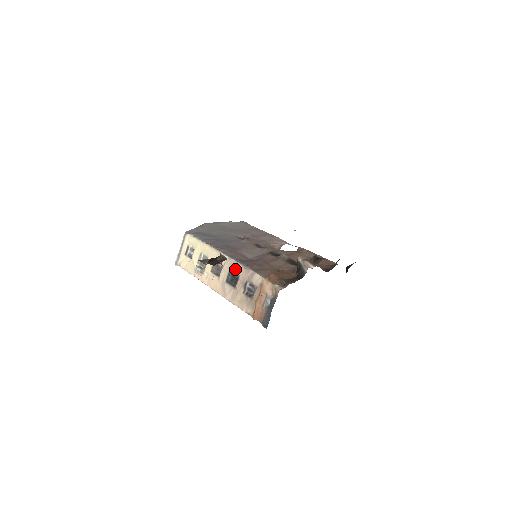
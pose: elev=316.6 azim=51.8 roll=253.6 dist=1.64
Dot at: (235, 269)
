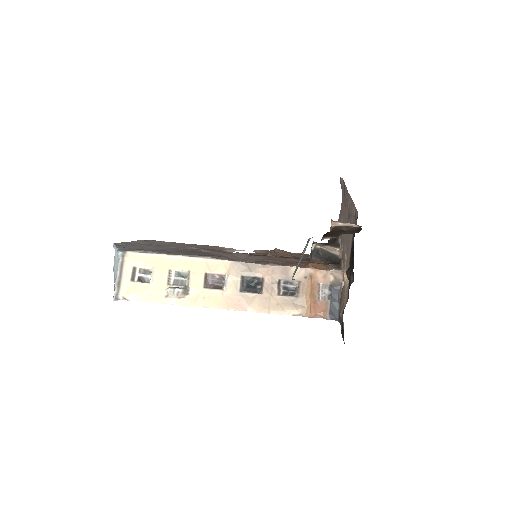
Dot at: (253, 271)
